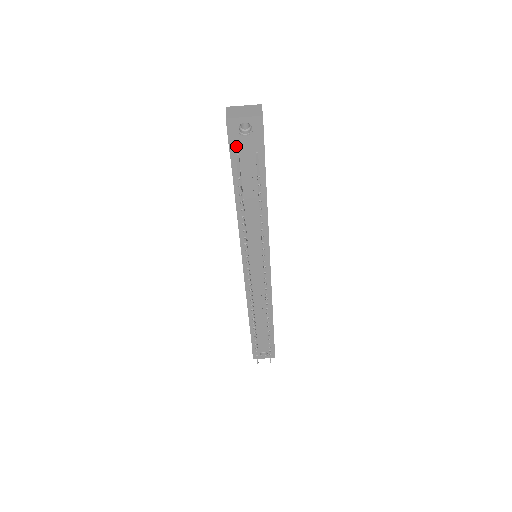
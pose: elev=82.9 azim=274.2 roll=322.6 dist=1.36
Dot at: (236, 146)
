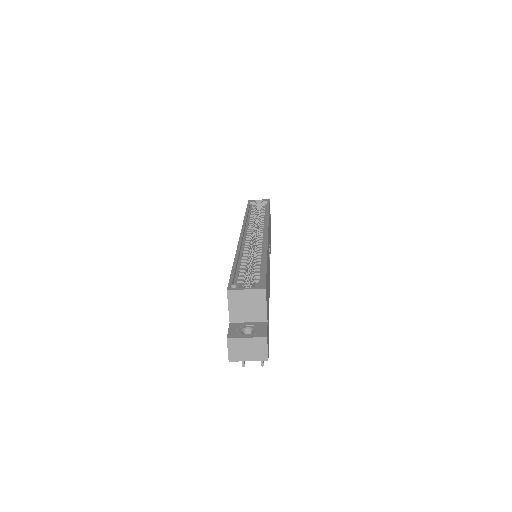
Dot at: occluded
